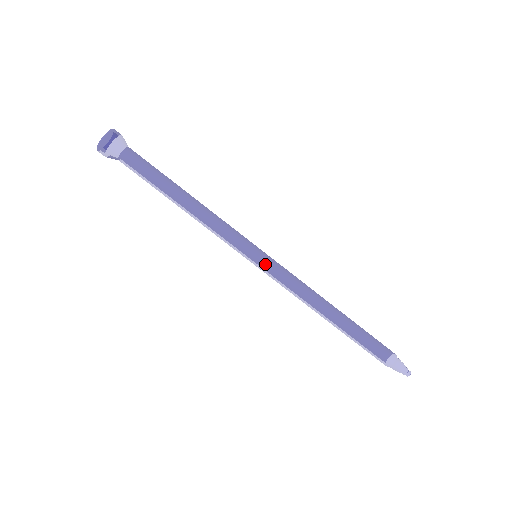
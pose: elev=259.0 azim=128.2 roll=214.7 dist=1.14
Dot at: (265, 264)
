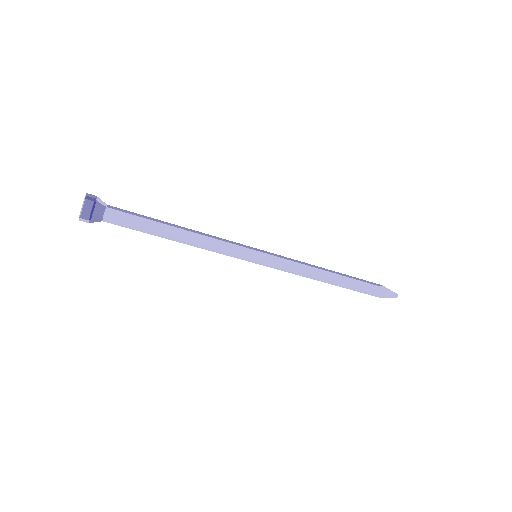
Dot at: occluded
